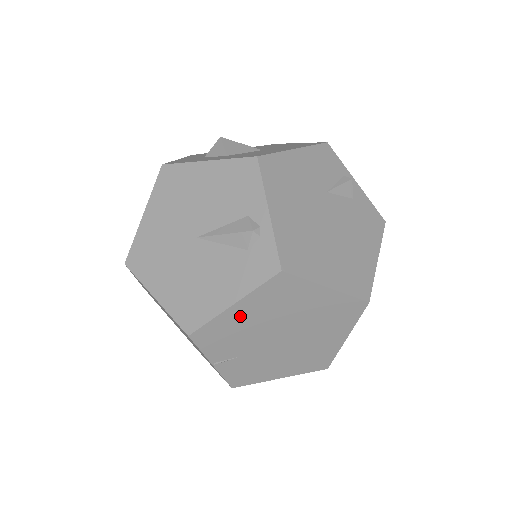
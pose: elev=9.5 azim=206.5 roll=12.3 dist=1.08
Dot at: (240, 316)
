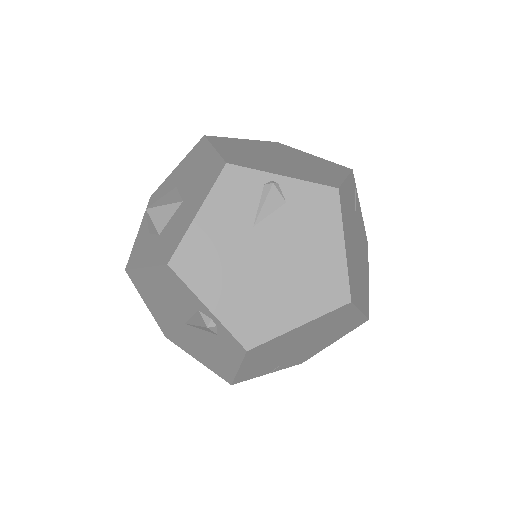
Dot at: (252, 366)
